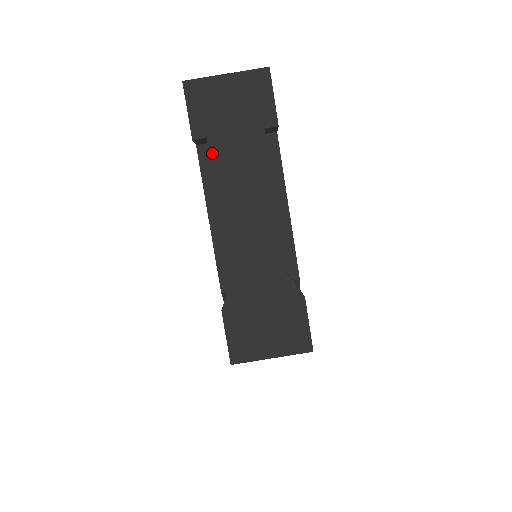
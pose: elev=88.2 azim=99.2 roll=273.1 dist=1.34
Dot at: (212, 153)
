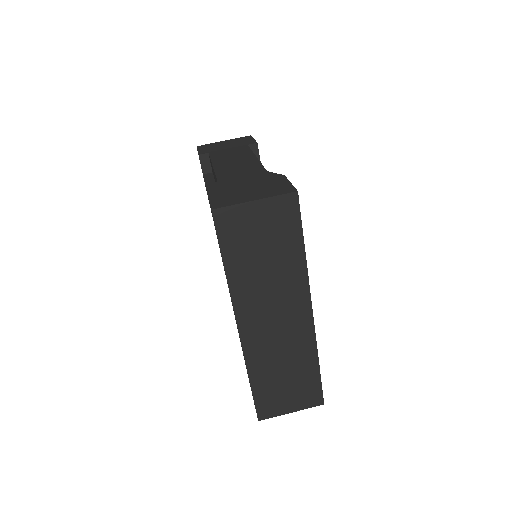
Dot at: (211, 155)
